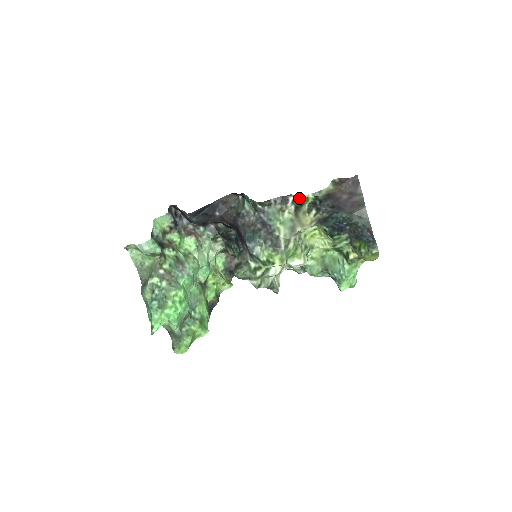
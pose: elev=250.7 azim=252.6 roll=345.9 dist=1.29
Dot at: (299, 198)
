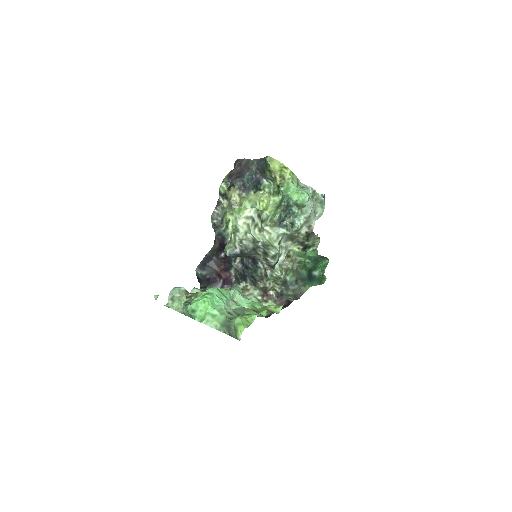
Dot at: (221, 193)
